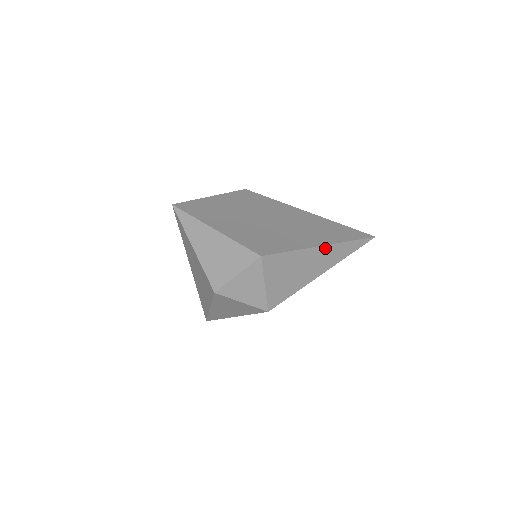
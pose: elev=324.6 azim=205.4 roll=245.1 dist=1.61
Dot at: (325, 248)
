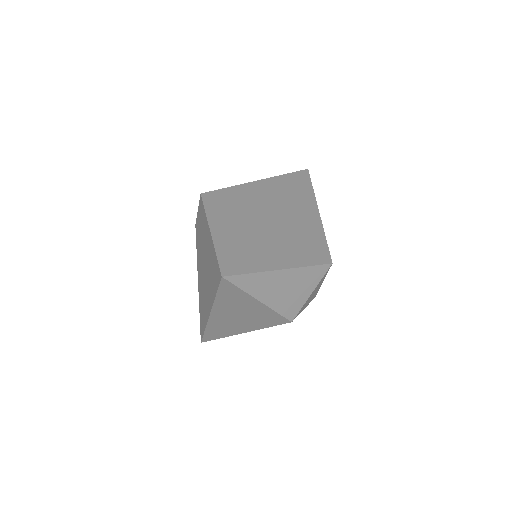
Dot at: occluded
